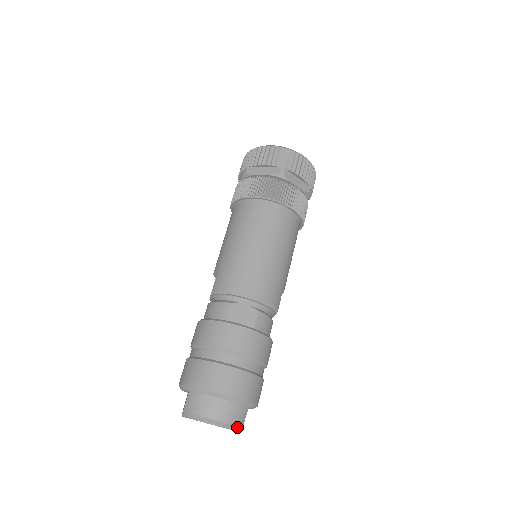
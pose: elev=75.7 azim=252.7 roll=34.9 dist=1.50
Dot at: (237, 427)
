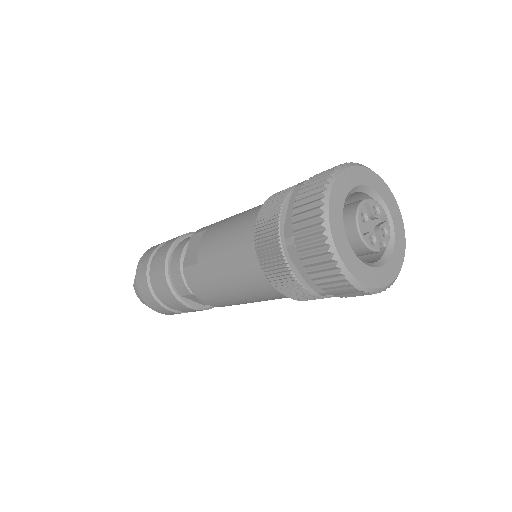
Dot at: occluded
